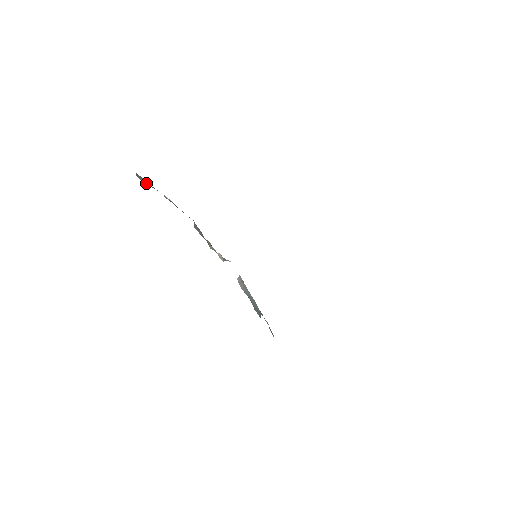
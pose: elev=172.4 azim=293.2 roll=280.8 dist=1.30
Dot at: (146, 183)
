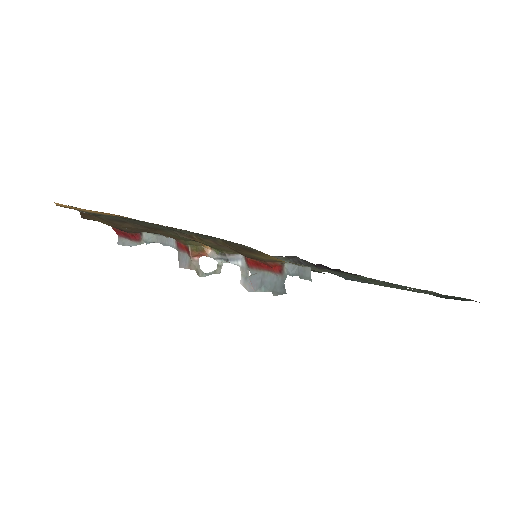
Dot at: (127, 244)
